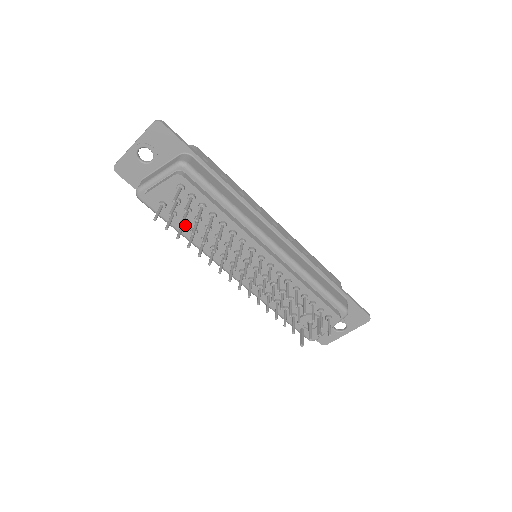
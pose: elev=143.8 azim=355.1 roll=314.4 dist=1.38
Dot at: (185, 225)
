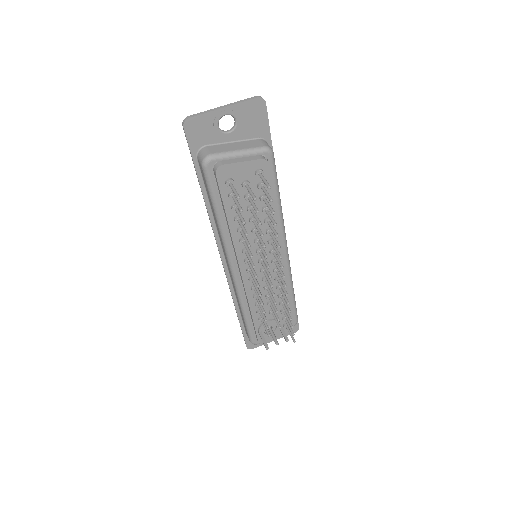
Dot at: (237, 210)
